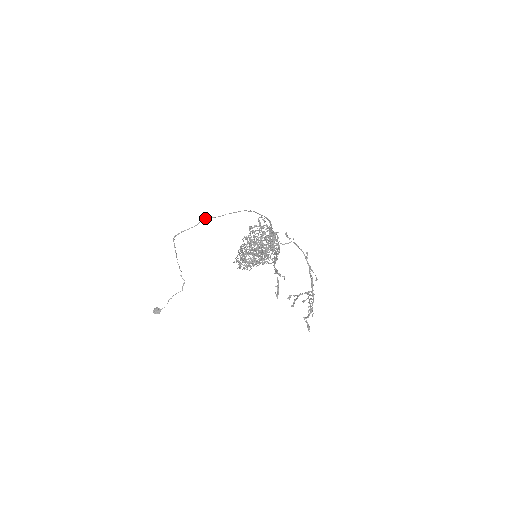
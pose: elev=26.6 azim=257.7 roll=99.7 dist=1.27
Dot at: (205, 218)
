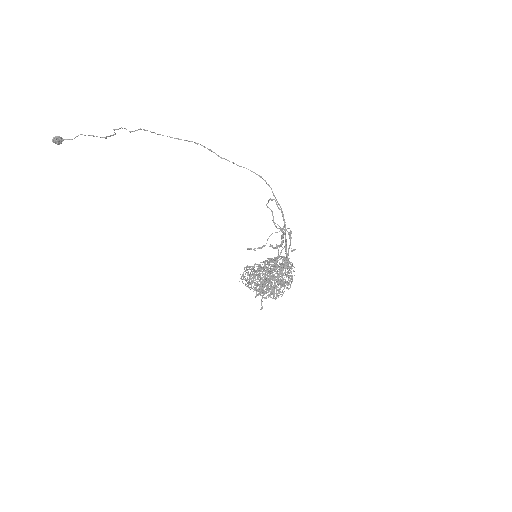
Dot at: (203, 146)
